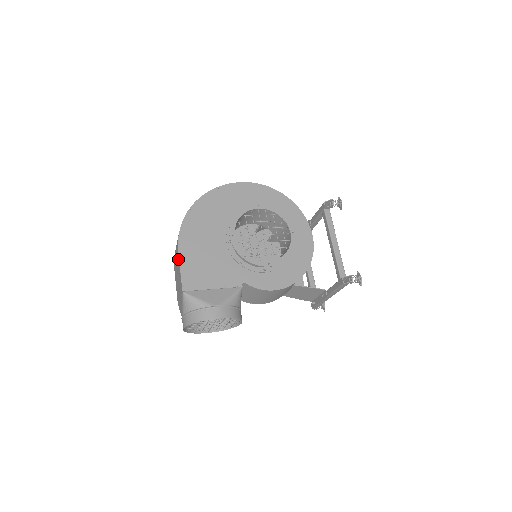
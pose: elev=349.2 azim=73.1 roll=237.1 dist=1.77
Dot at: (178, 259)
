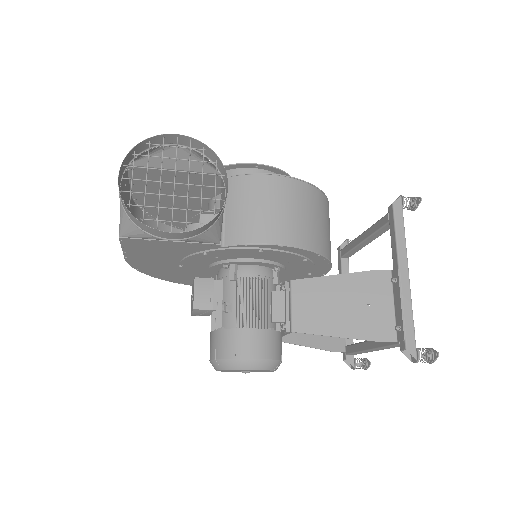
Dot at: (129, 193)
